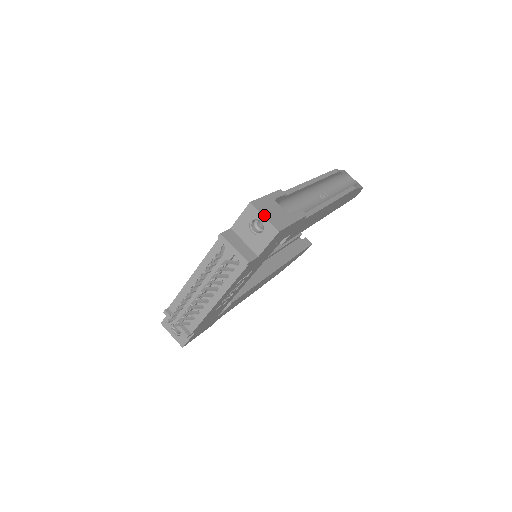
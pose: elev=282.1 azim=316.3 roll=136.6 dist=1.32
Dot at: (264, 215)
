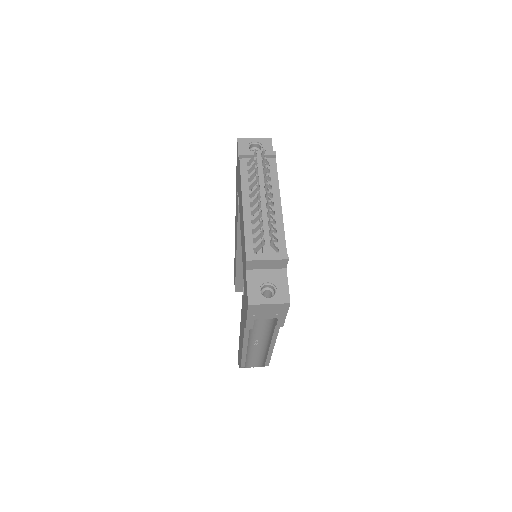
Dot at: (253, 139)
